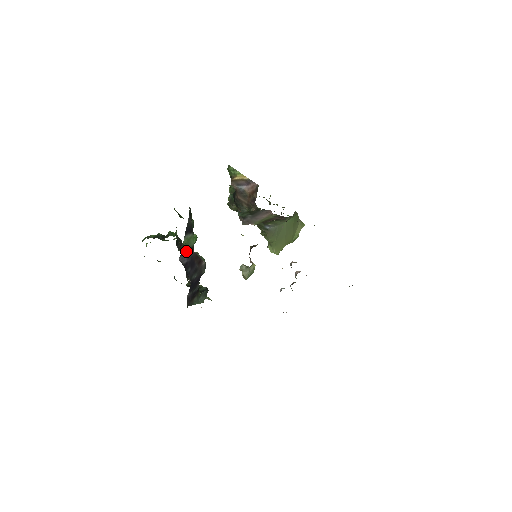
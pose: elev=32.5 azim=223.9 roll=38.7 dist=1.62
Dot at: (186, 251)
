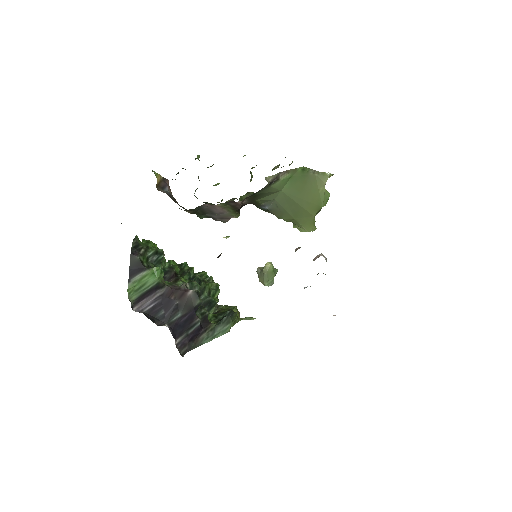
Dot at: (145, 294)
